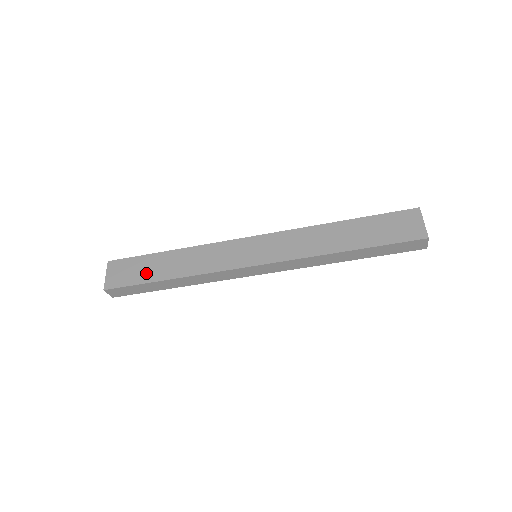
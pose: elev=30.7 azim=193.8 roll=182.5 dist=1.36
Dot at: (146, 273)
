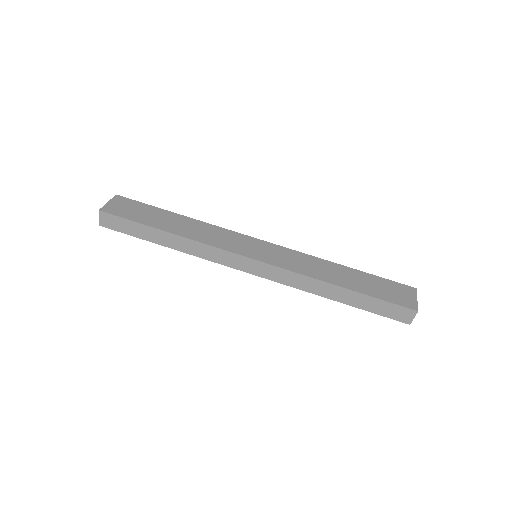
Dot at: (148, 218)
